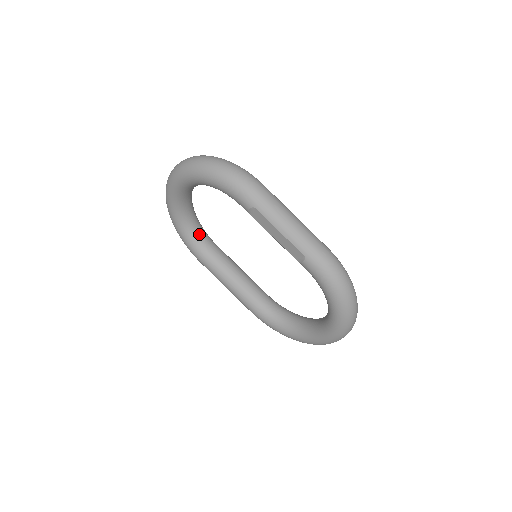
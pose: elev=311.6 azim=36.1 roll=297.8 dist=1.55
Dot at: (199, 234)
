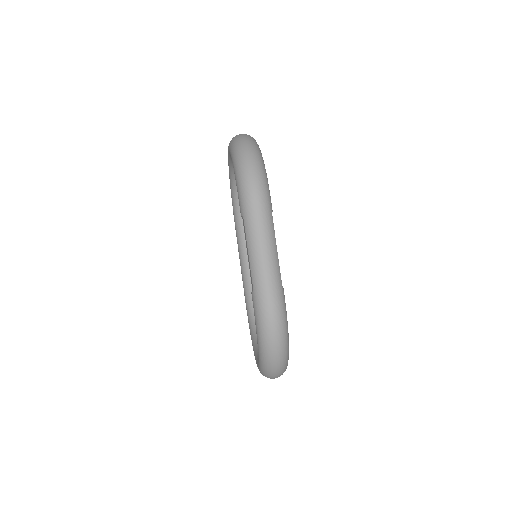
Dot at: occluded
